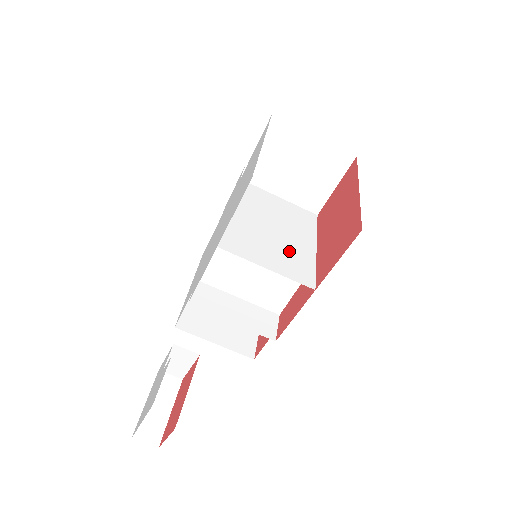
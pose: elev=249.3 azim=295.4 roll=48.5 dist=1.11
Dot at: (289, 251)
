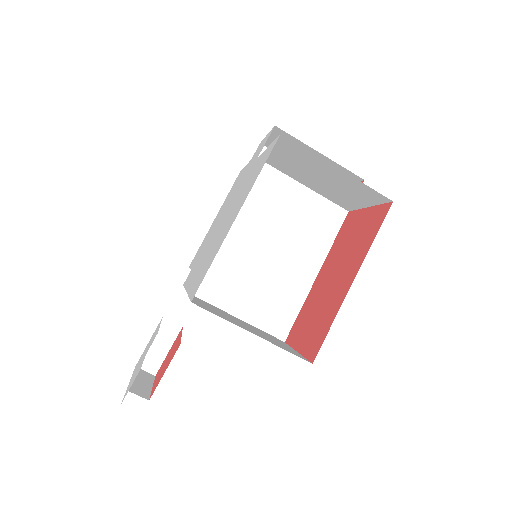
Dot at: (276, 286)
